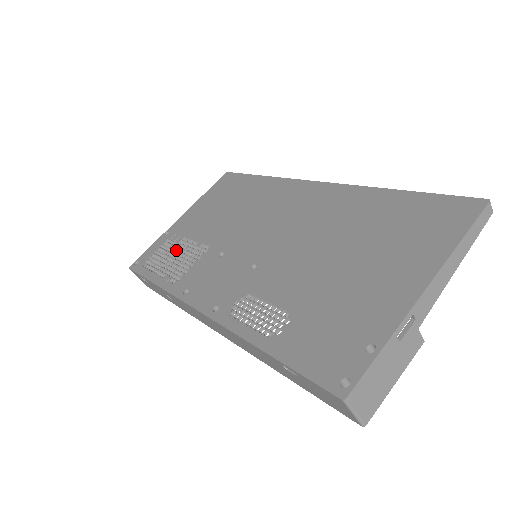
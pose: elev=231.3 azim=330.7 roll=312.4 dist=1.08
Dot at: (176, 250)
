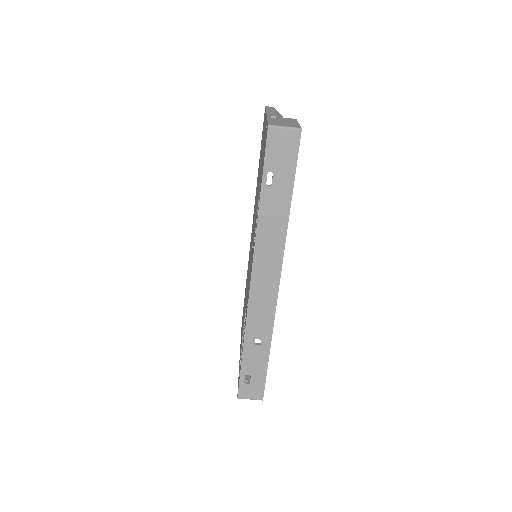
Dot at: occluded
